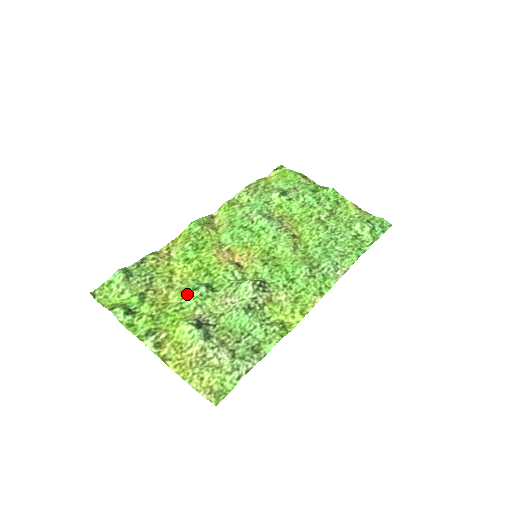
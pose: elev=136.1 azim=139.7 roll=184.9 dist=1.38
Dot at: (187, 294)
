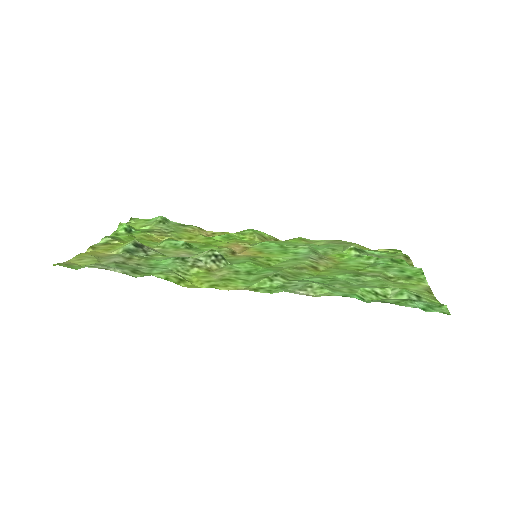
Dot at: (169, 239)
